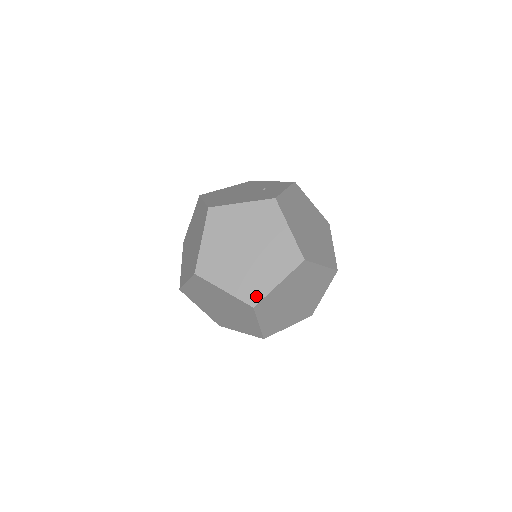
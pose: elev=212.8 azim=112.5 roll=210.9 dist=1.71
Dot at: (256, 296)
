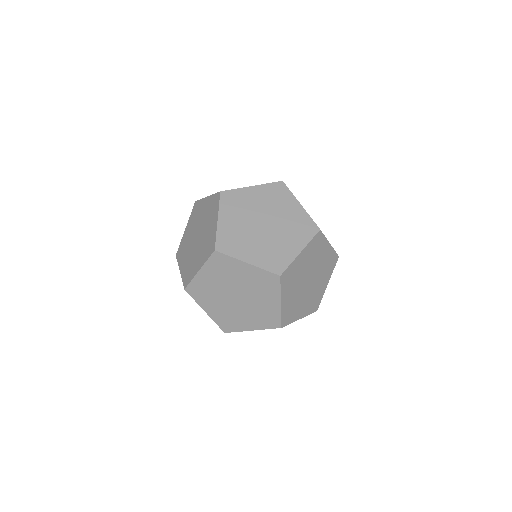
Dot at: (281, 265)
